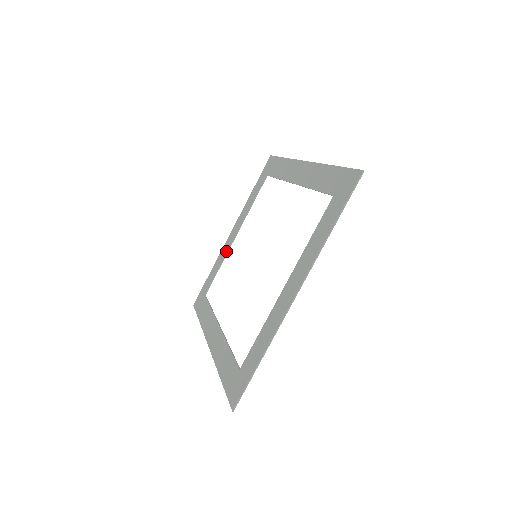
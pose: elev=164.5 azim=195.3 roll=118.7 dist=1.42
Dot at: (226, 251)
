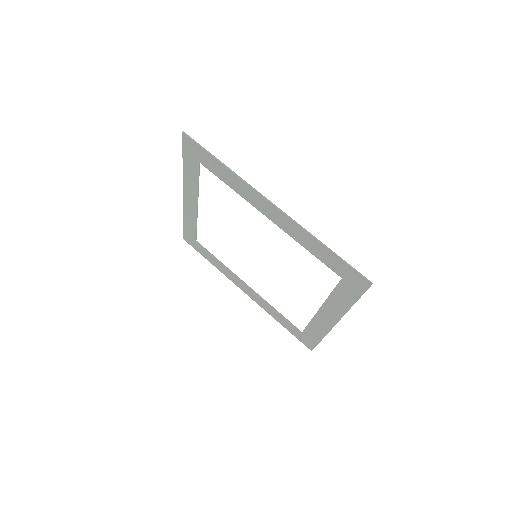
Dot at: (194, 216)
